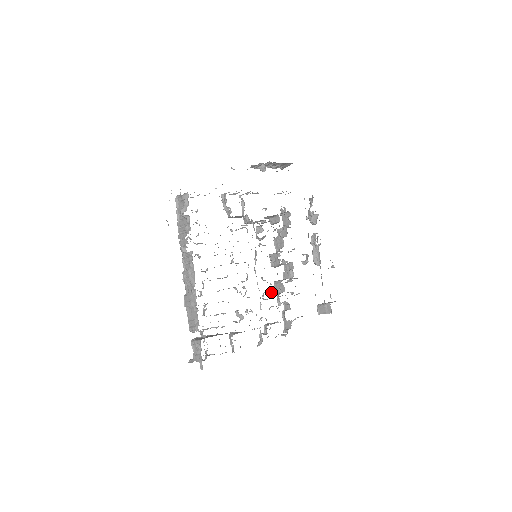
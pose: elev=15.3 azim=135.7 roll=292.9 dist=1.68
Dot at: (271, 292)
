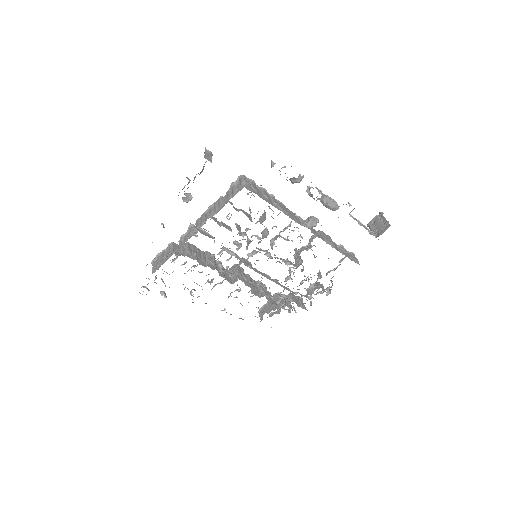
Dot at: occluded
